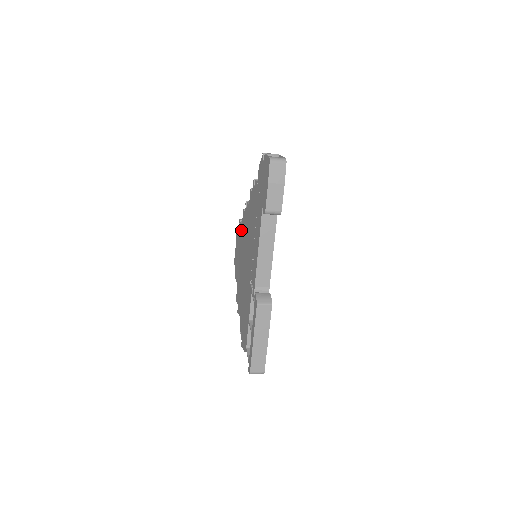
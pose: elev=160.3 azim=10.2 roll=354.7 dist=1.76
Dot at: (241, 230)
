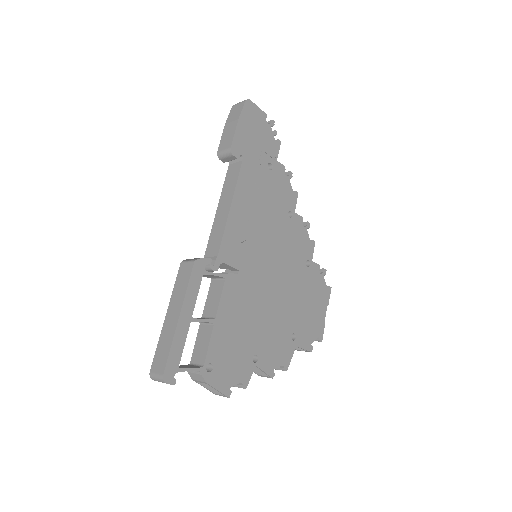
Dot at: occluded
